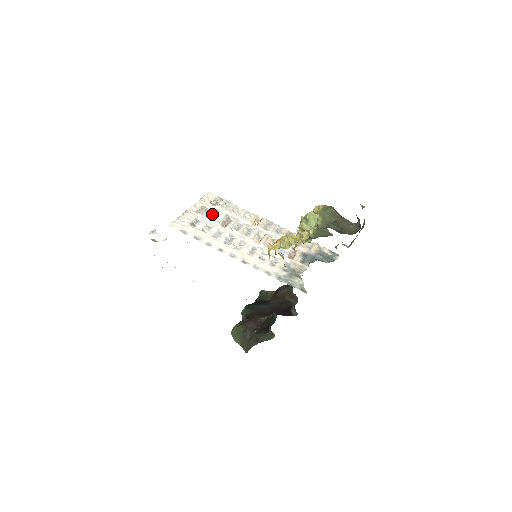
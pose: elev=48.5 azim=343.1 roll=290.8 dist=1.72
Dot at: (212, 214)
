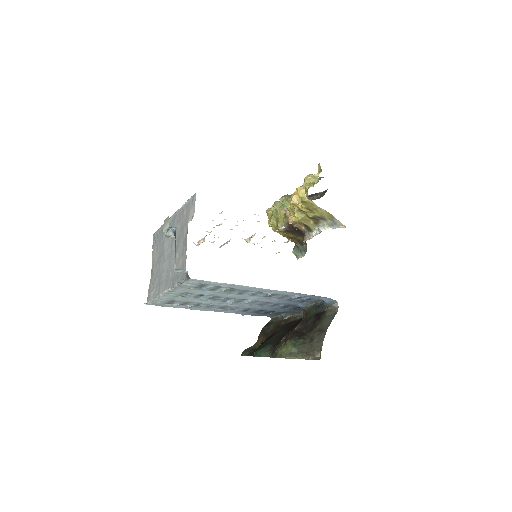
Dot at: occluded
